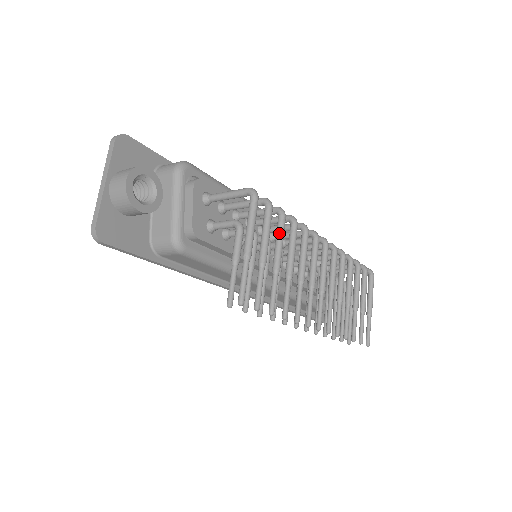
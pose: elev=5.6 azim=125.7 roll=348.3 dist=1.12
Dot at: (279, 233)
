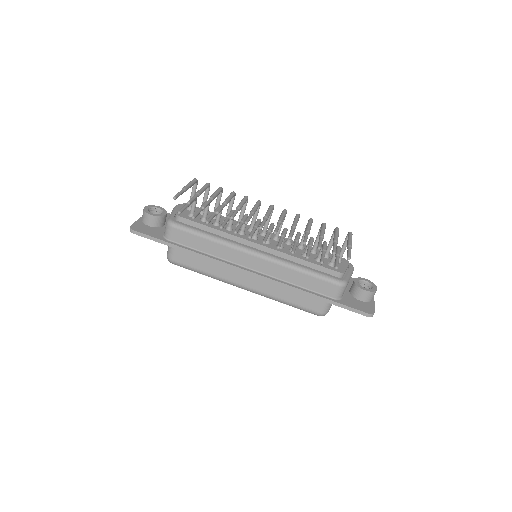
Dot at: (215, 191)
